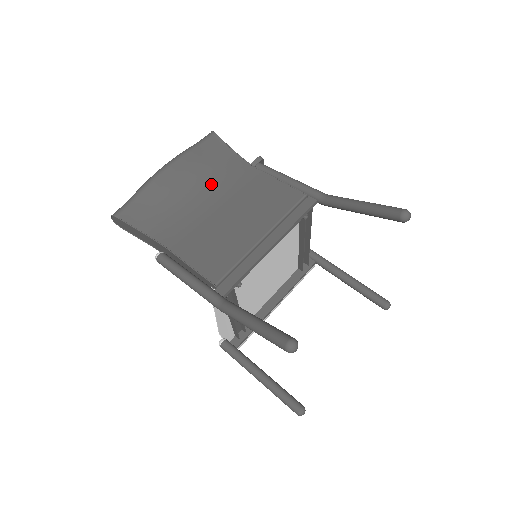
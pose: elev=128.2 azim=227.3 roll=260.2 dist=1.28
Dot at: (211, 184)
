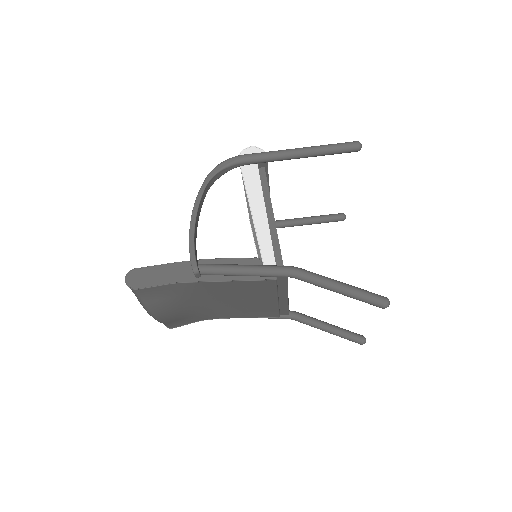
Dot at: (195, 299)
